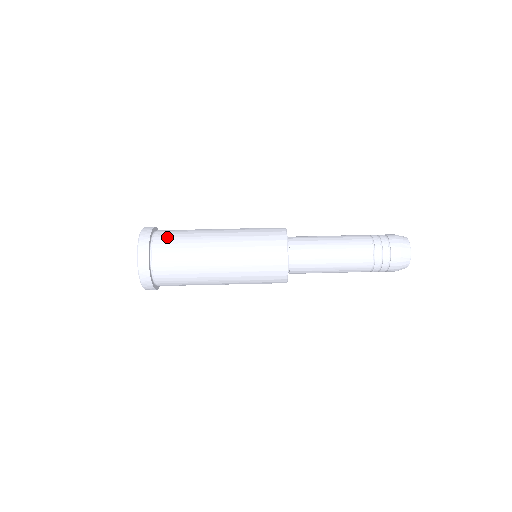
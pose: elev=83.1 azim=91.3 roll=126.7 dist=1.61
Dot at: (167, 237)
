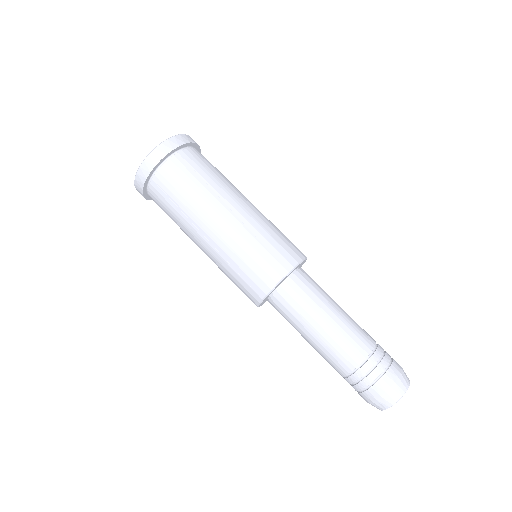
Dot at: (184, 167)
